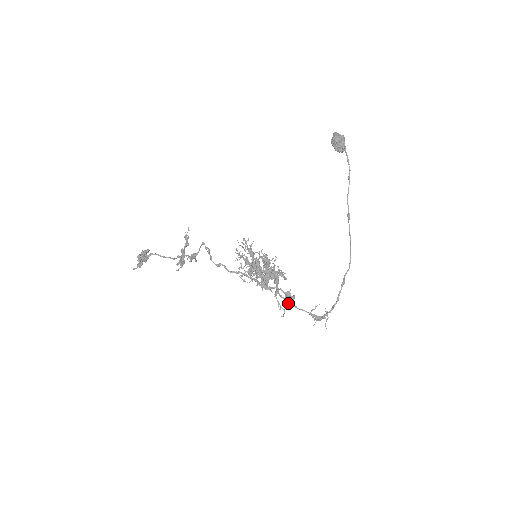
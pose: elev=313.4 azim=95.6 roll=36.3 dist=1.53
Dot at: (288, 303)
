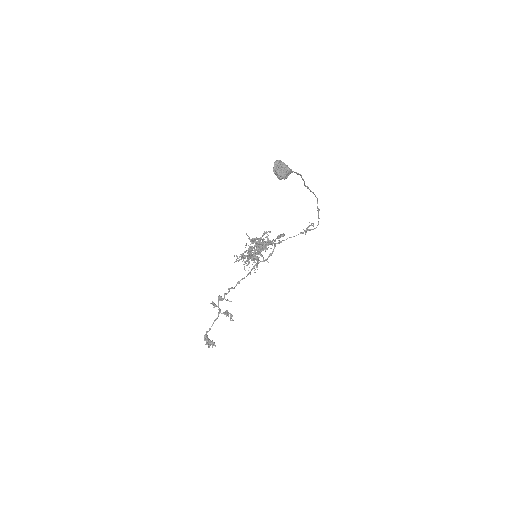
Dot at: occluded
